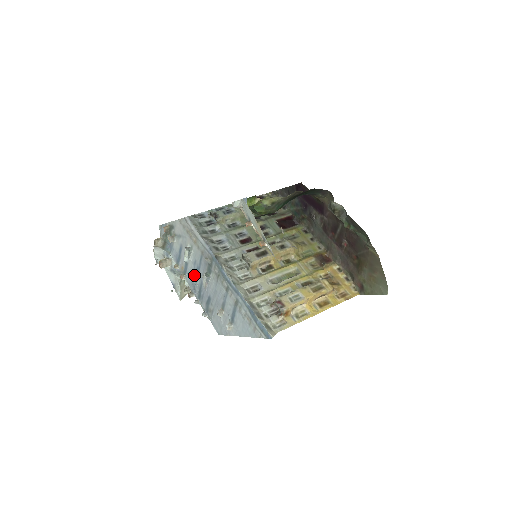
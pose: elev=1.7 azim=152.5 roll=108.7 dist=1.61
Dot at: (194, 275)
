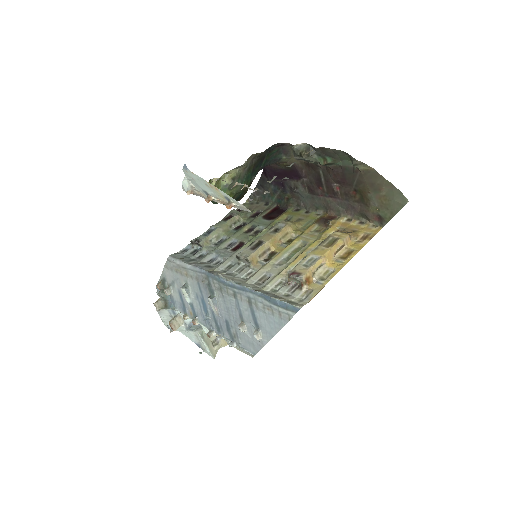
Dot at: (203, 310)
